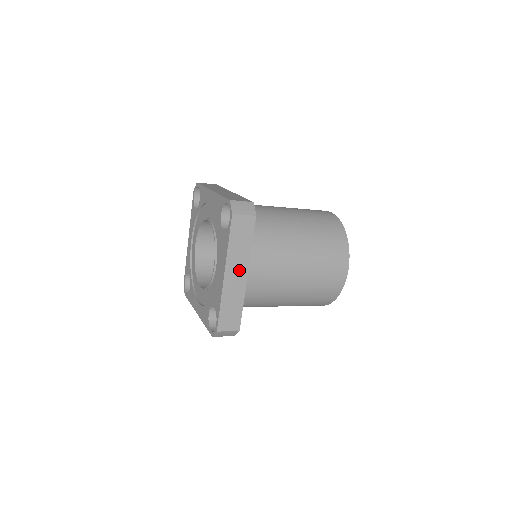
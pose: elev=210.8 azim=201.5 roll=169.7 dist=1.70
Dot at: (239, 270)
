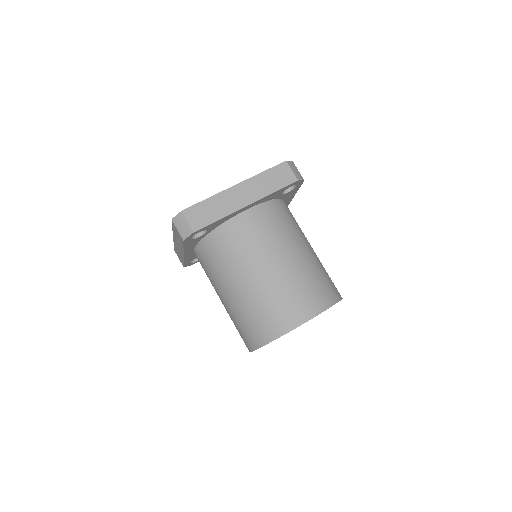
Dot at: (247, 195)
